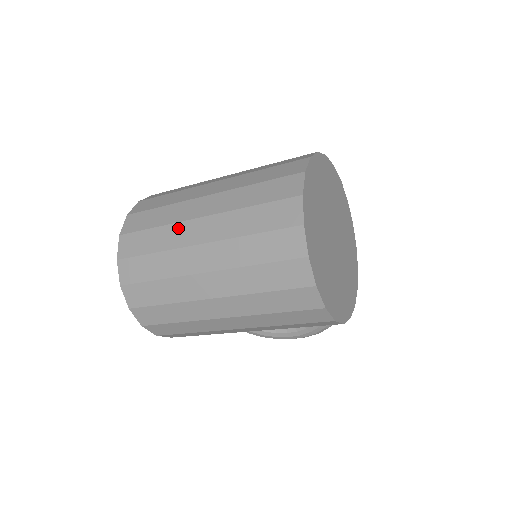
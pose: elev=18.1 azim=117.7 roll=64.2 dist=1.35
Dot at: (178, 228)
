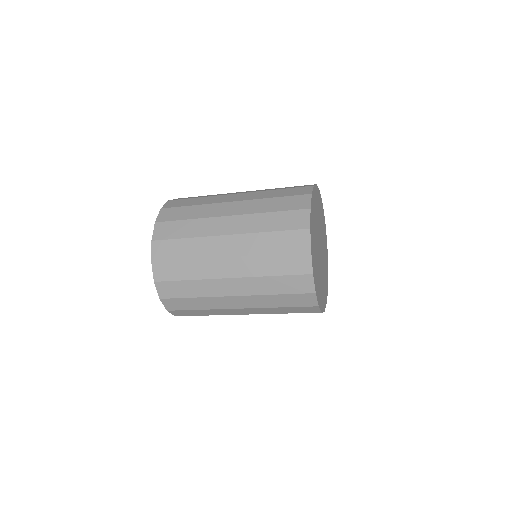
Dot at: (207, 241)
